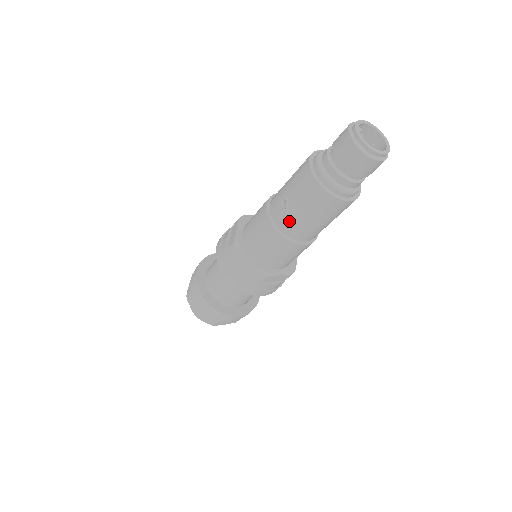
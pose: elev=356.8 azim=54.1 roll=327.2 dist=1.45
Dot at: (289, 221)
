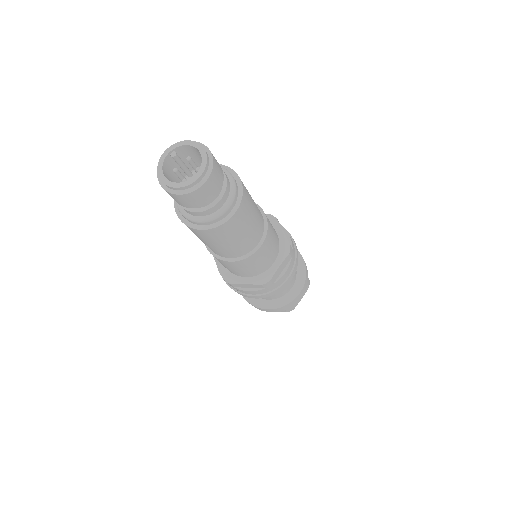
Dot at: occluded
